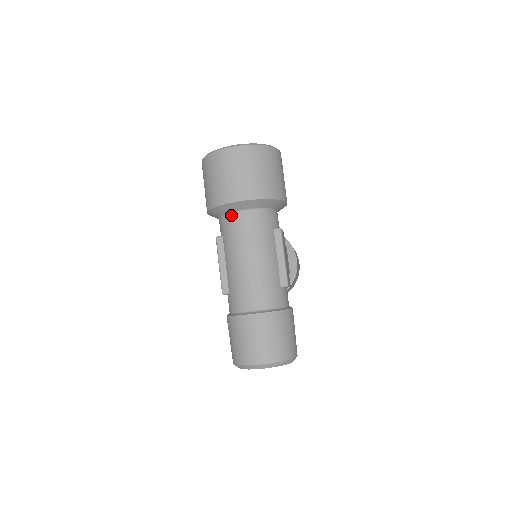
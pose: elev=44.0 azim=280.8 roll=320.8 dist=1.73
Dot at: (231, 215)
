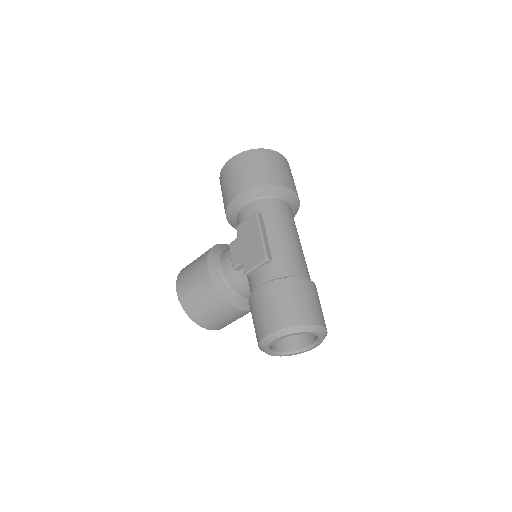
Dot at: (275, 199)
